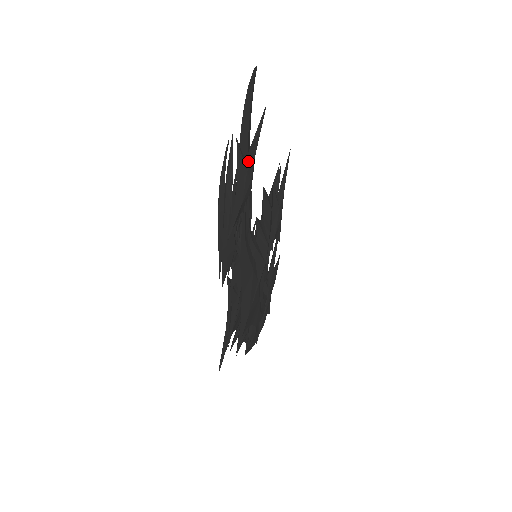
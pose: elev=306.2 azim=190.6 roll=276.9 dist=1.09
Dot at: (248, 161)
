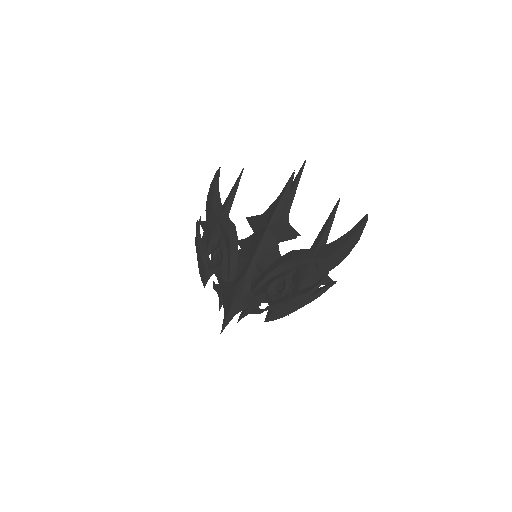
Dot at: (319, 265)
